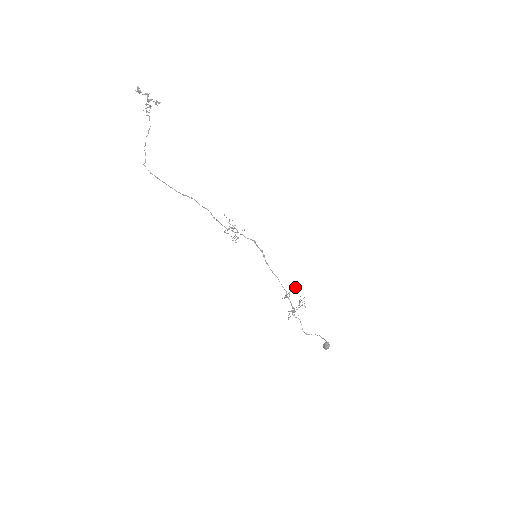
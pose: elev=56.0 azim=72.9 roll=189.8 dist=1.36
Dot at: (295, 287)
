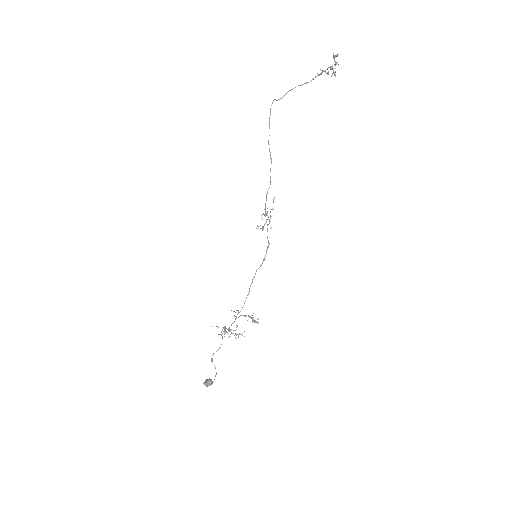
Dot at: occluded
